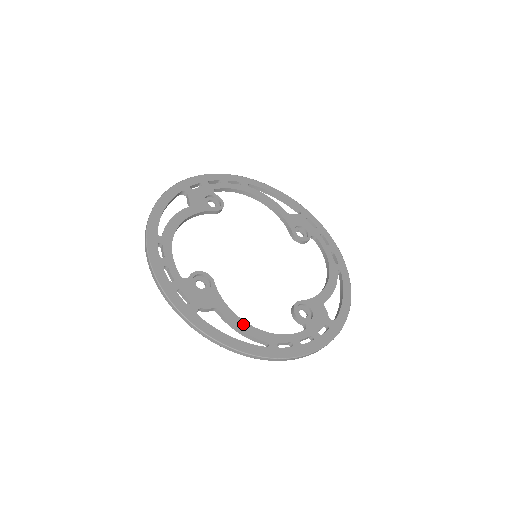
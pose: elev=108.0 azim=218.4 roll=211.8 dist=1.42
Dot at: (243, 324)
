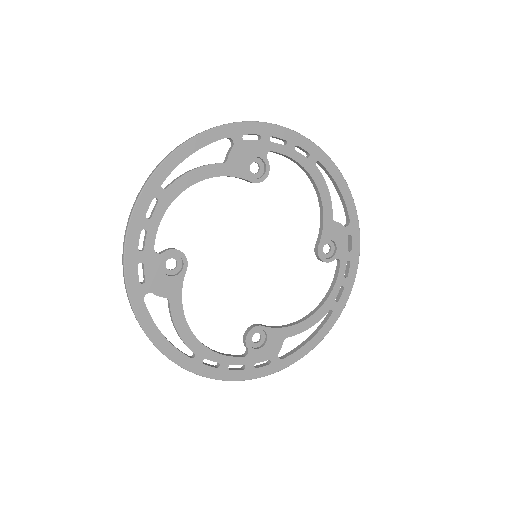
Dot at: (184, 327)
